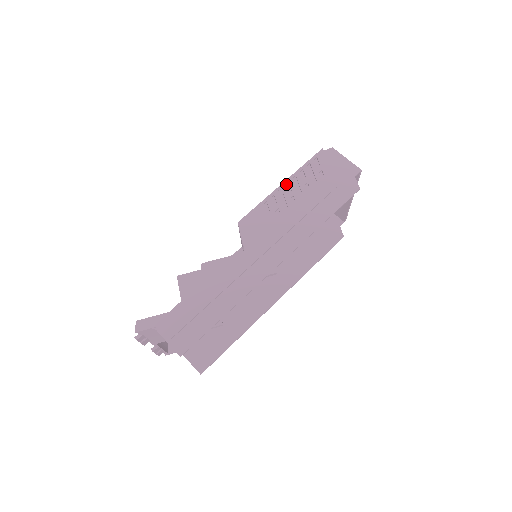
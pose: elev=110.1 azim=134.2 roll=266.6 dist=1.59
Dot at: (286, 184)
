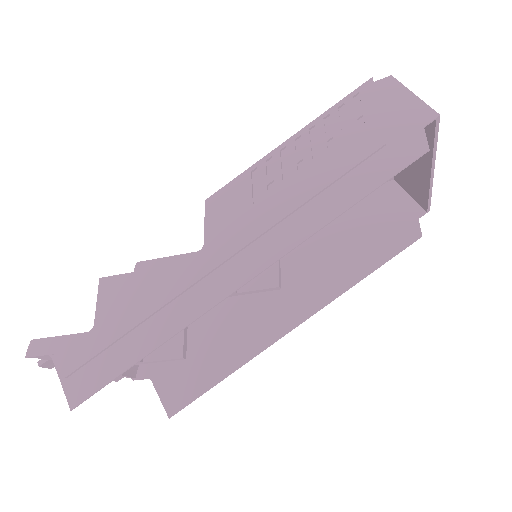
Dot at: (296, 139)
